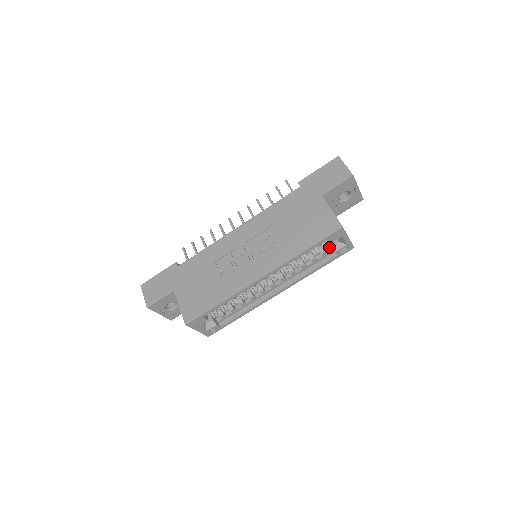
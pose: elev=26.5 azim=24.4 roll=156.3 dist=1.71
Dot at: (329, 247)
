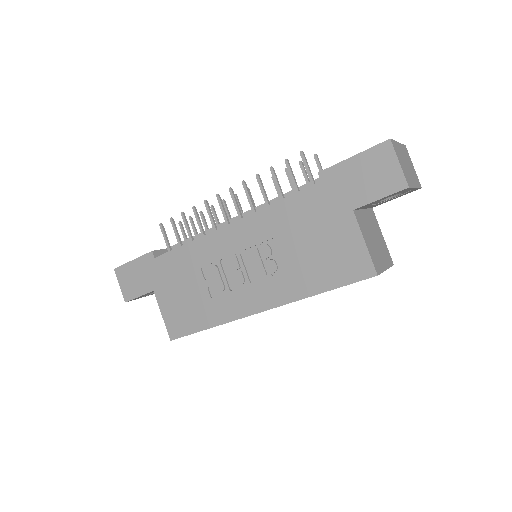
Dot at: occluded
